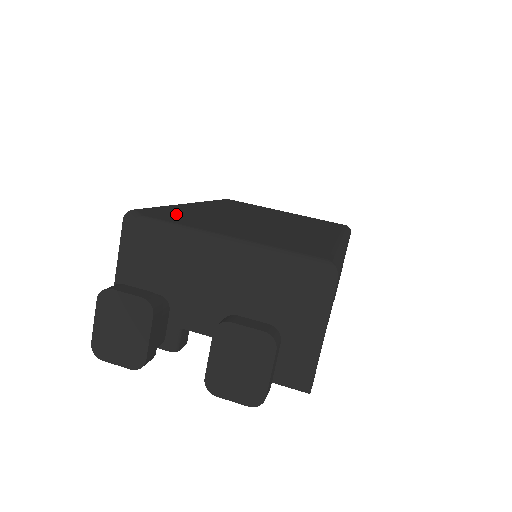
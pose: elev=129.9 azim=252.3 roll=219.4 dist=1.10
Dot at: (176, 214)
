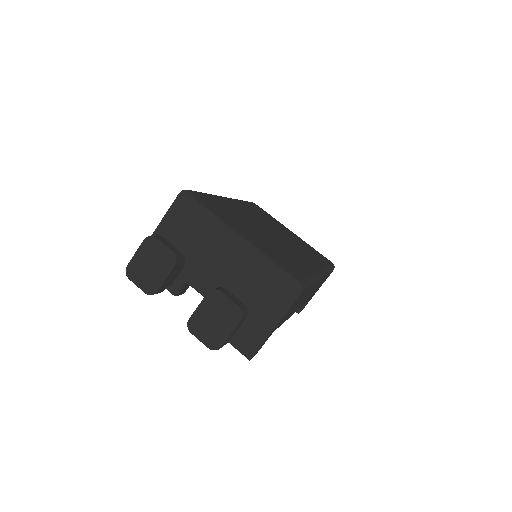
Dot at: (215, 205)
